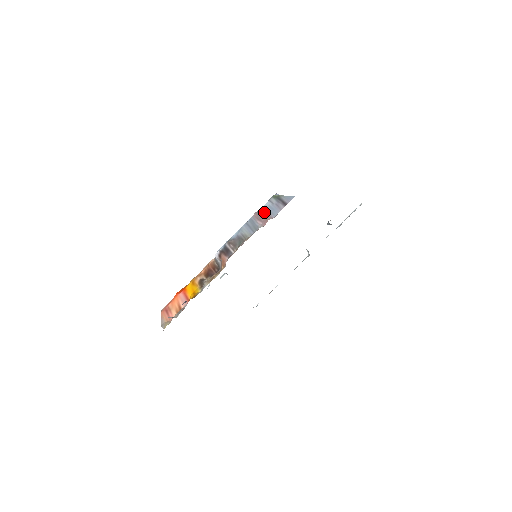
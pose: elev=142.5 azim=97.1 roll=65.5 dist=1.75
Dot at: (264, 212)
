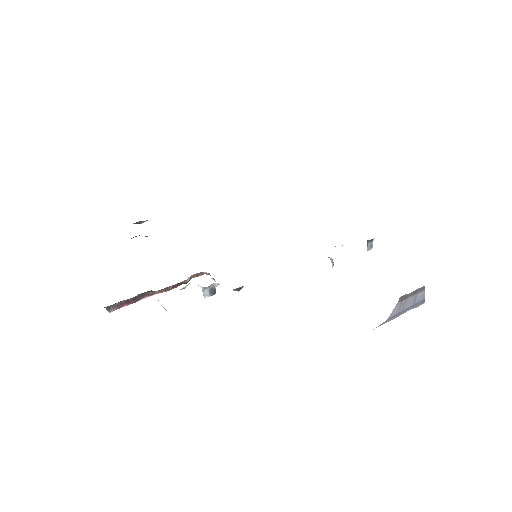
Dot at: occluded
